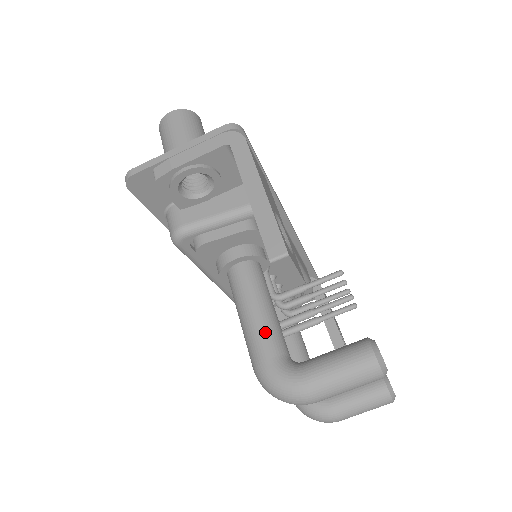
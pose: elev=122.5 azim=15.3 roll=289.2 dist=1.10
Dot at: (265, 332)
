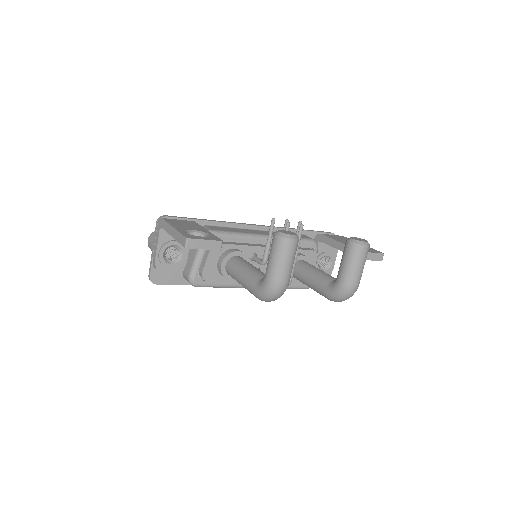
Dot at: (248, 279)
